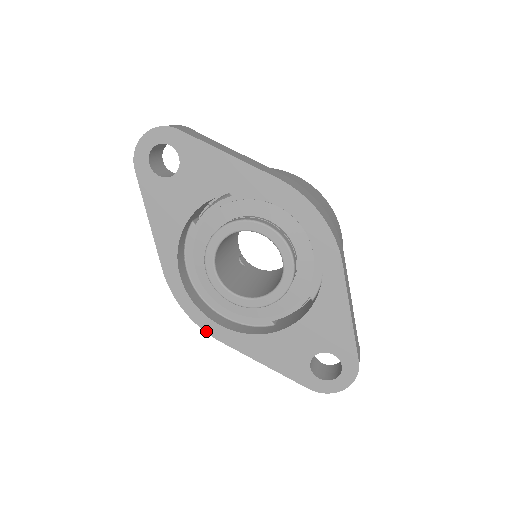
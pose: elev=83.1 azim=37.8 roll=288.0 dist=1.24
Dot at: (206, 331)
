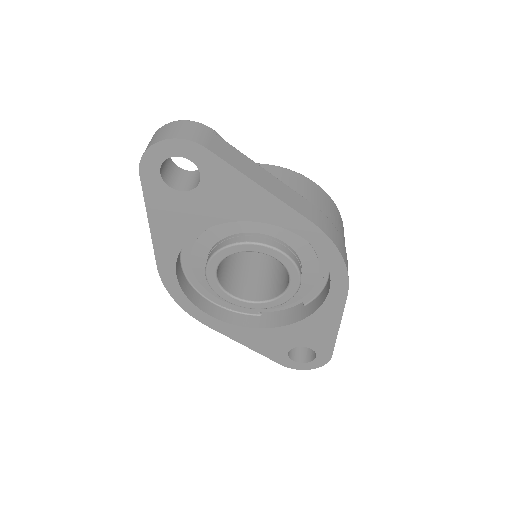
Dot at: (194, 317)
